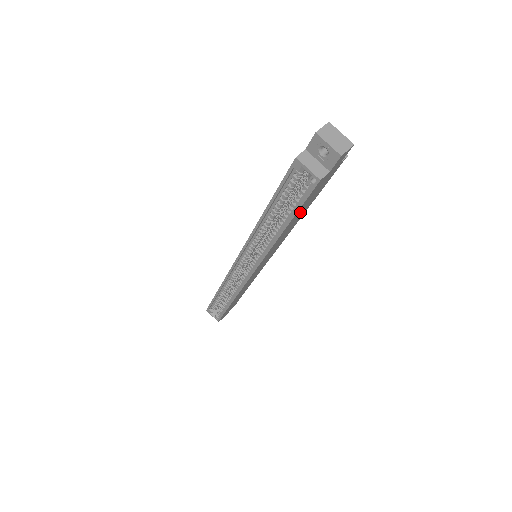
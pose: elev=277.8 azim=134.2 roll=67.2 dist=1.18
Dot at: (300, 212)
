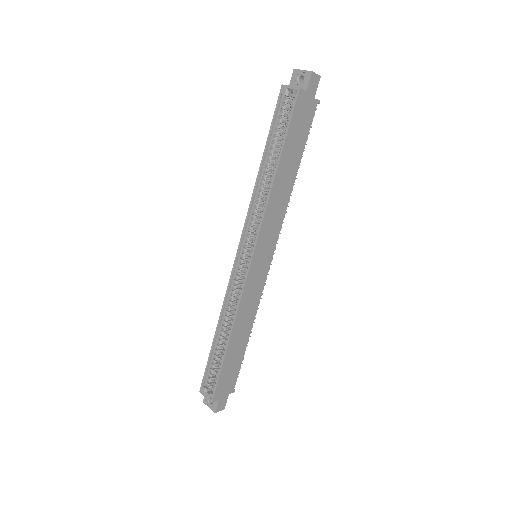
Dot at: (290, 152)
